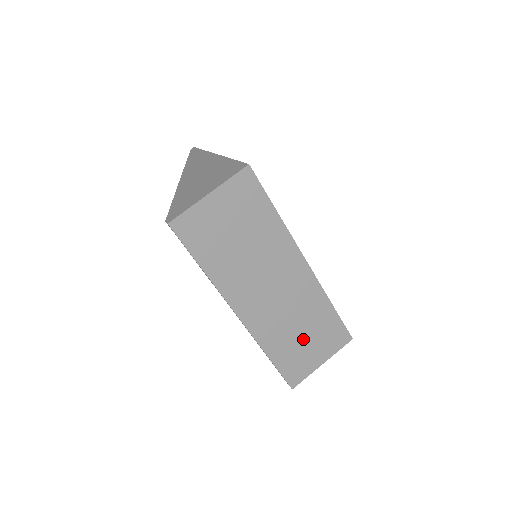
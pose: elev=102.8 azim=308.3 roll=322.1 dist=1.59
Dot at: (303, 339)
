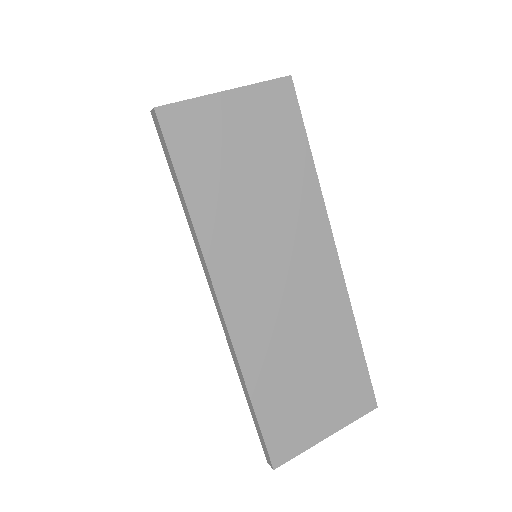
Dot at: (308, 381)
